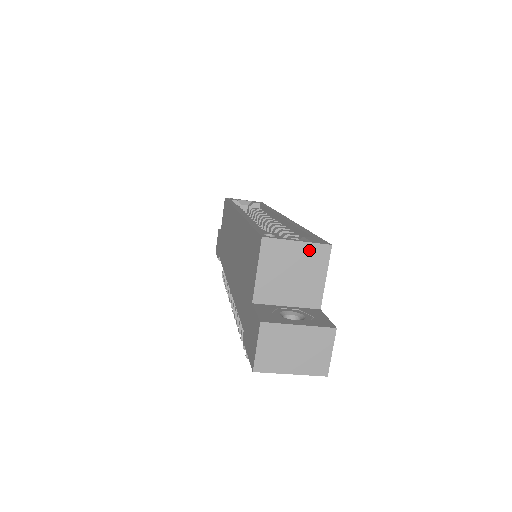
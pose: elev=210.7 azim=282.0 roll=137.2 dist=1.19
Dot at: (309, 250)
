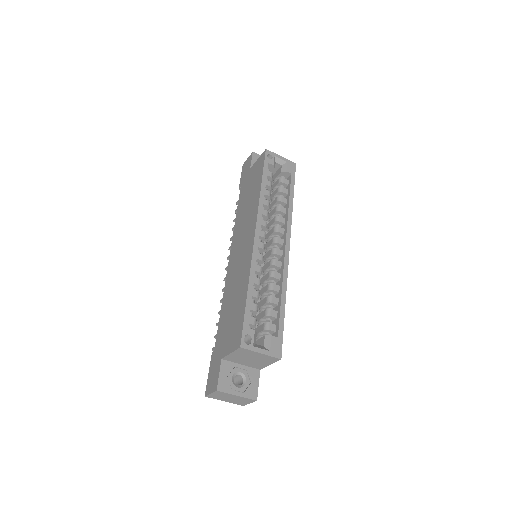
Dot at: (266, 357)
